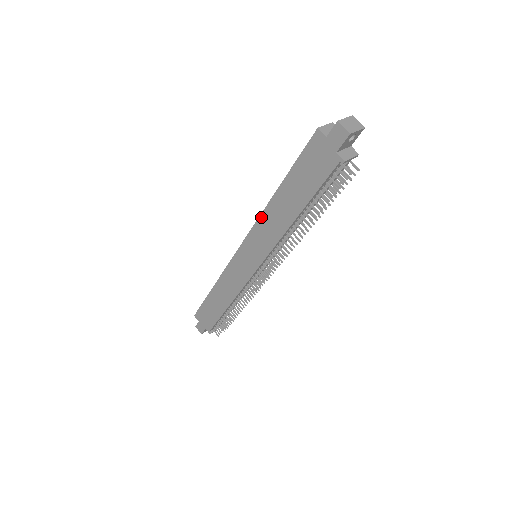
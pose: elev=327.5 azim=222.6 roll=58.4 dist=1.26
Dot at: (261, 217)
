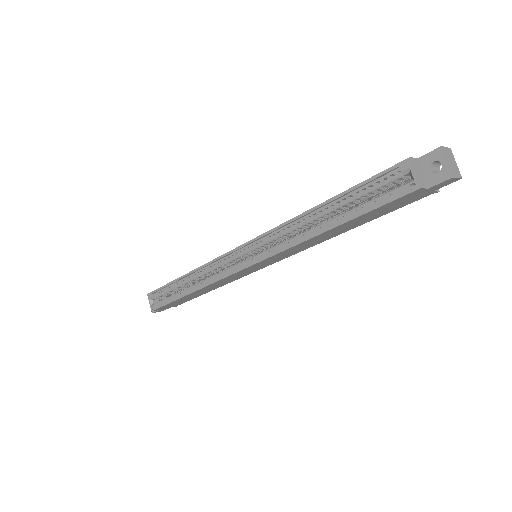
Dot at: (292, 248)
